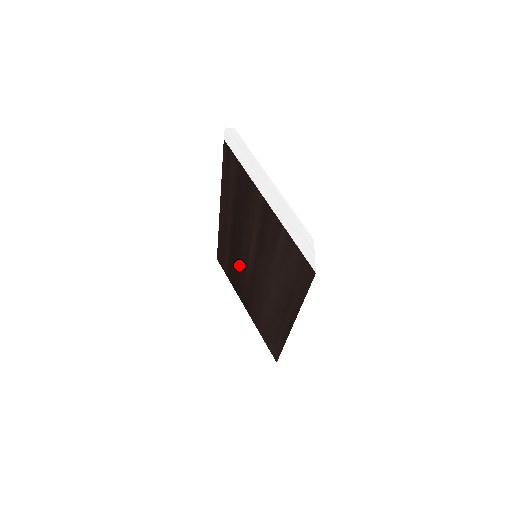
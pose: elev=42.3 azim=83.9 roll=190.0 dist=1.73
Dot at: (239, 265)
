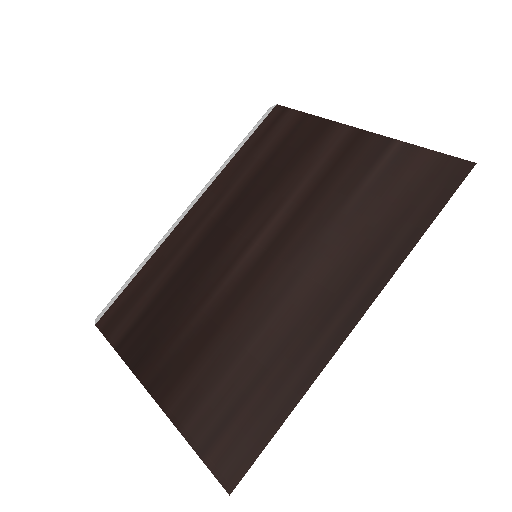
Dot at: (195, 287)
